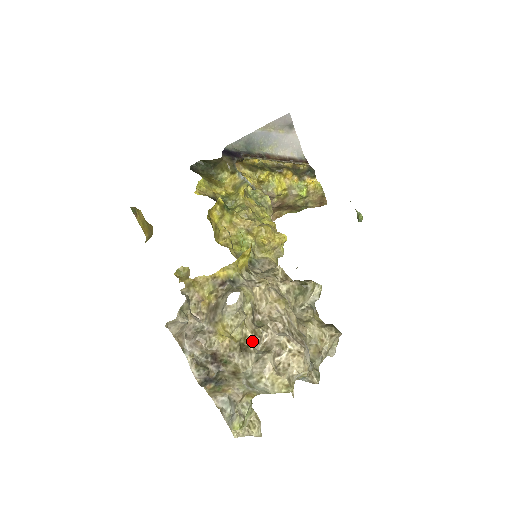
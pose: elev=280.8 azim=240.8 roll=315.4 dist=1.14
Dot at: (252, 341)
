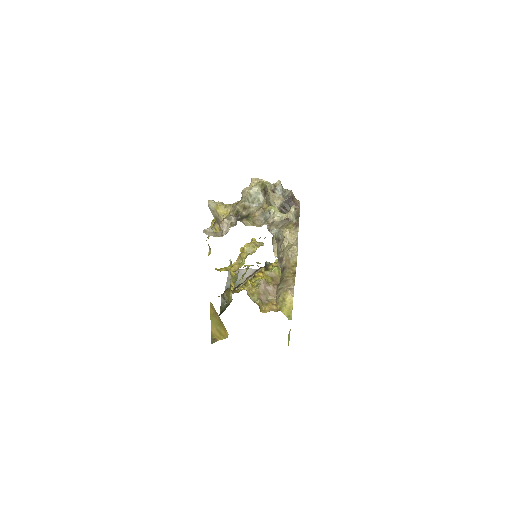
Dot at: occluded
